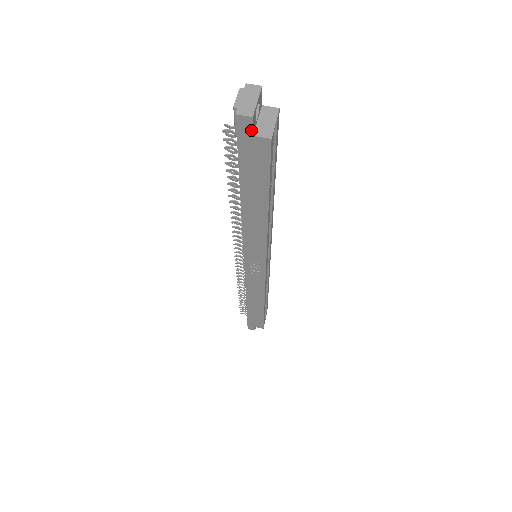
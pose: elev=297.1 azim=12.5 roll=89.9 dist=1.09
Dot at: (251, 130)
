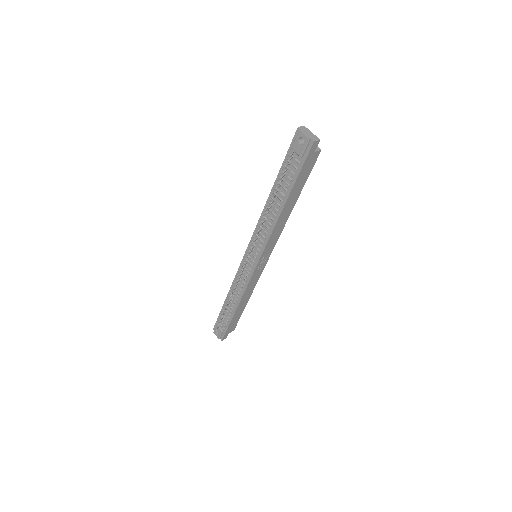
Dot at: occluded
